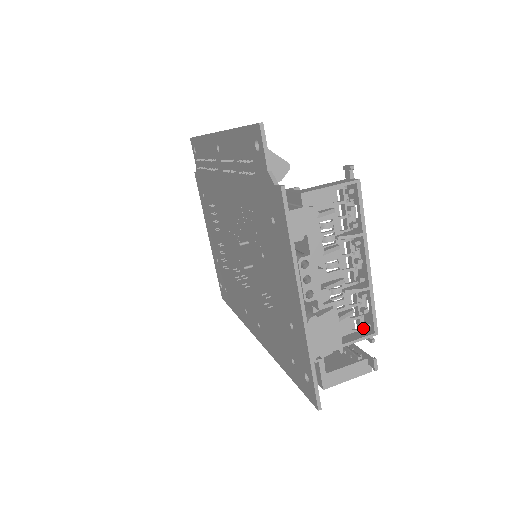
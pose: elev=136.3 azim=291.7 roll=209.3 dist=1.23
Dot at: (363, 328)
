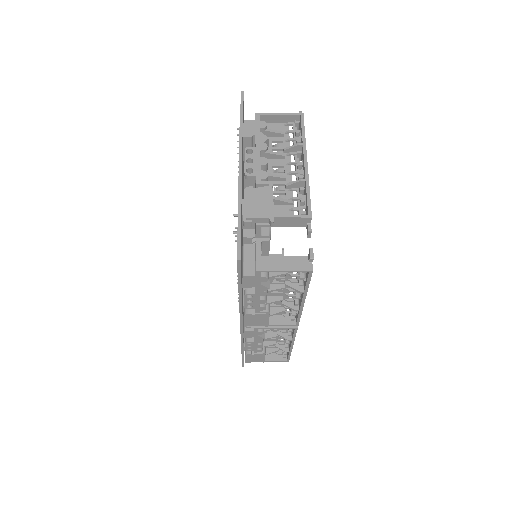
Dot at: occluded
